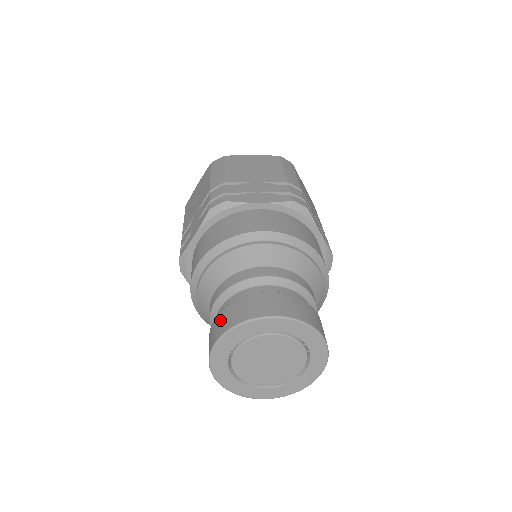
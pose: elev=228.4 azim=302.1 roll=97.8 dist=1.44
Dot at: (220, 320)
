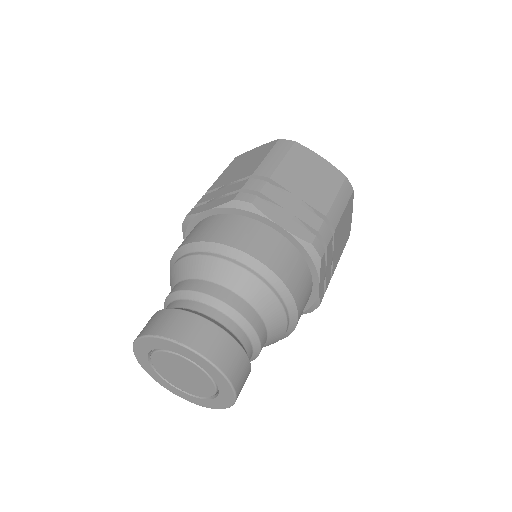
Dot at: (163, 318)
